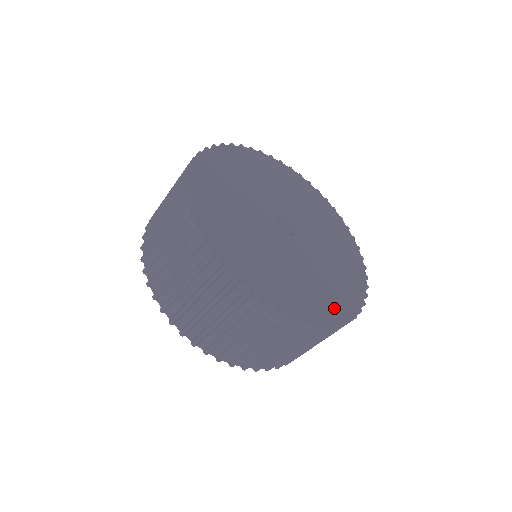
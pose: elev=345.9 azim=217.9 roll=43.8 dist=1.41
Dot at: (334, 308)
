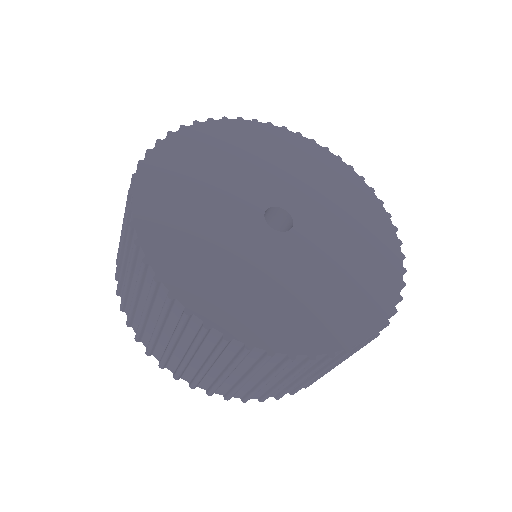
Dot at: (365, 313)
